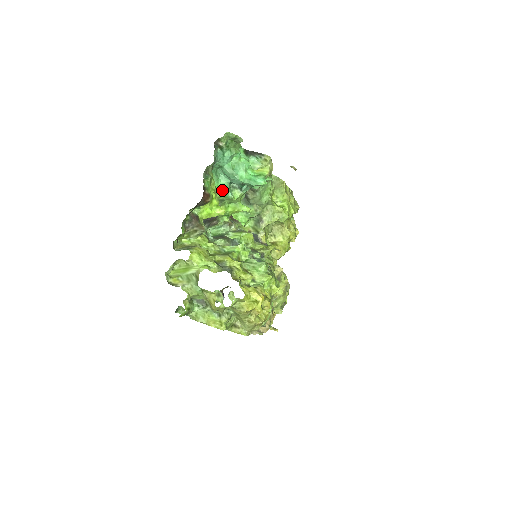
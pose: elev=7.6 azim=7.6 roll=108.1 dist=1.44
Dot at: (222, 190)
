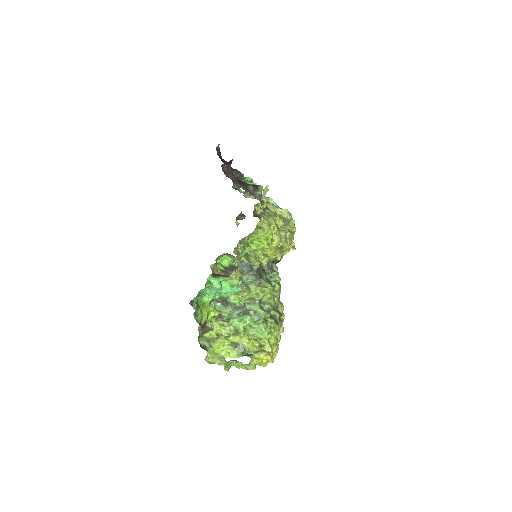
Dot at: (211, 299)
